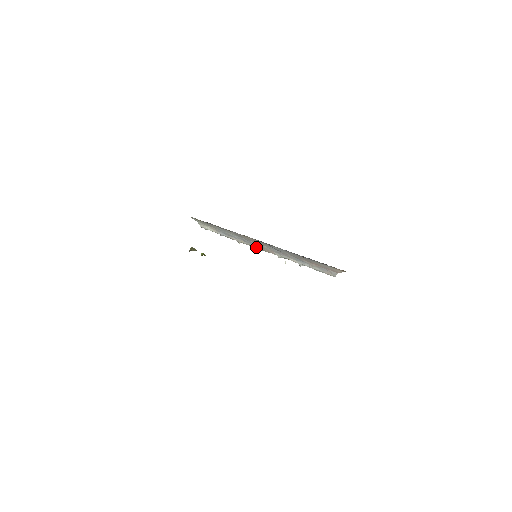
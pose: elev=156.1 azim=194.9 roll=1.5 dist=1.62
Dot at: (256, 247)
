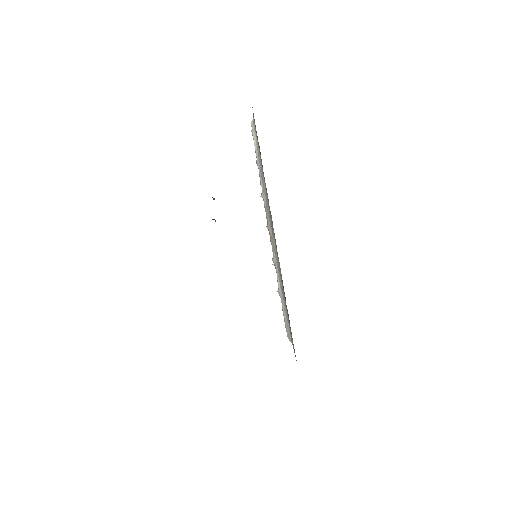
Dot at: (268, 224)
